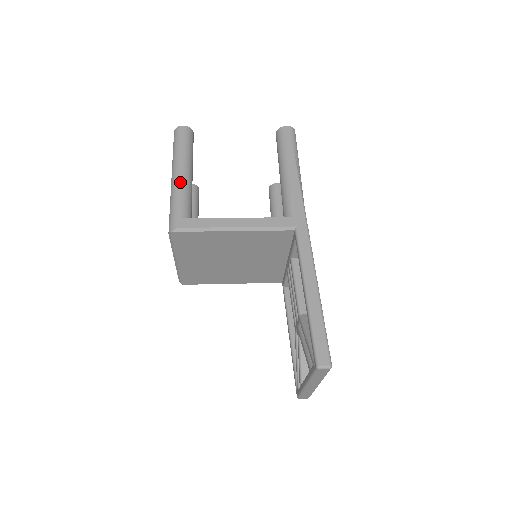
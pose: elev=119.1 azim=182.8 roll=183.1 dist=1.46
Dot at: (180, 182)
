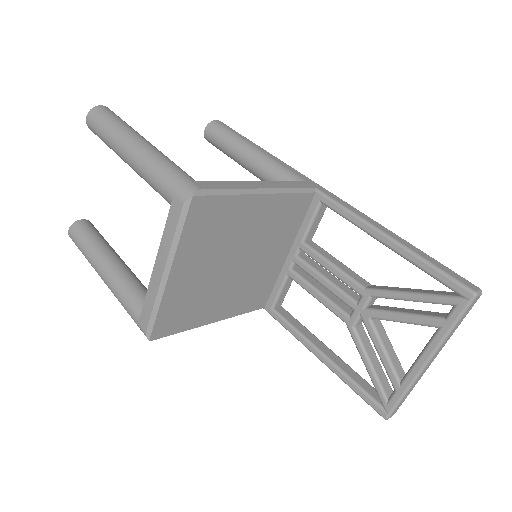
Dot at: (154, 149)
